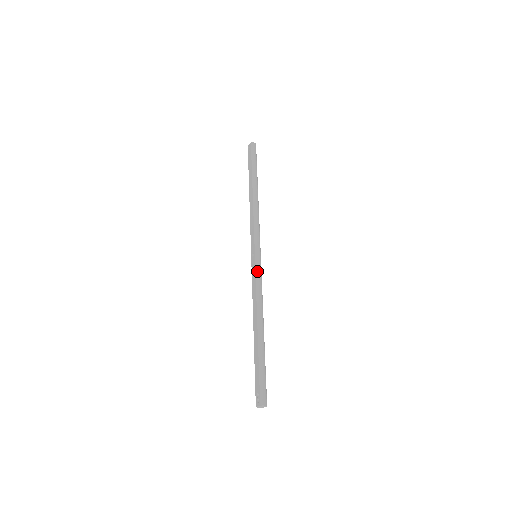
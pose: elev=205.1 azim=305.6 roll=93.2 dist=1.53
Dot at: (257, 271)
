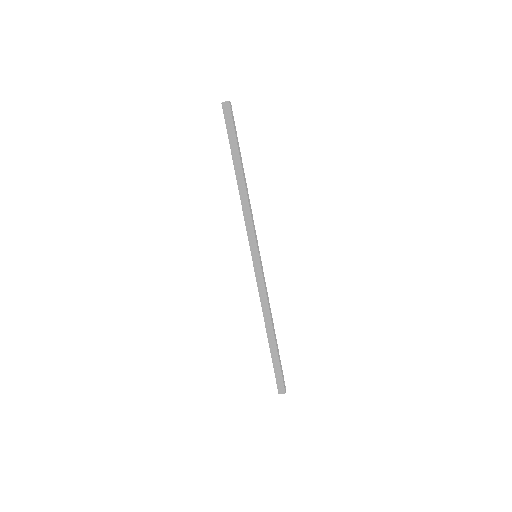
Dot at: (256, 276)
